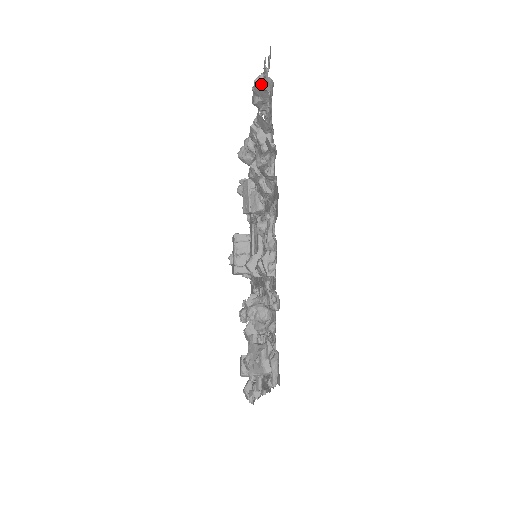
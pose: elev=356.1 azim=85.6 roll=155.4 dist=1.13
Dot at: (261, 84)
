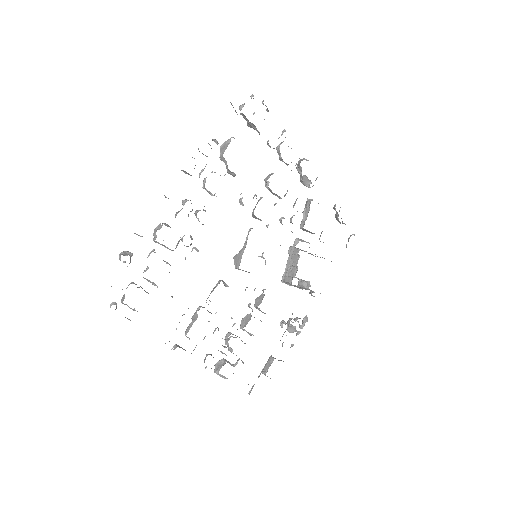
Dot at: (241, 109)
